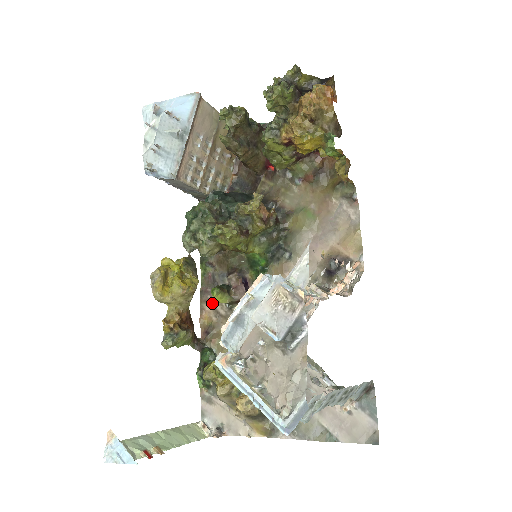
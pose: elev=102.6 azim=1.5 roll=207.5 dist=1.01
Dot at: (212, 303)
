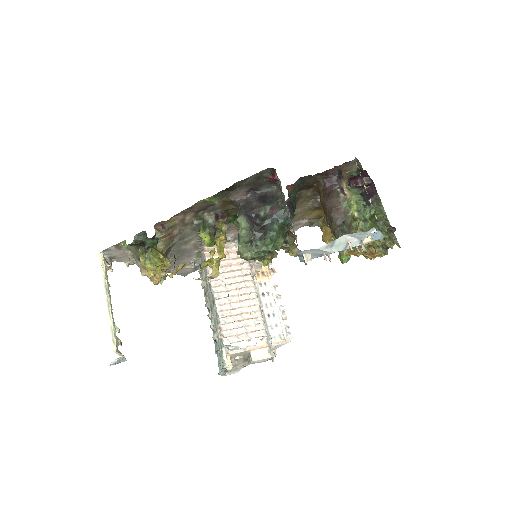
Dot at: (187, 215)
